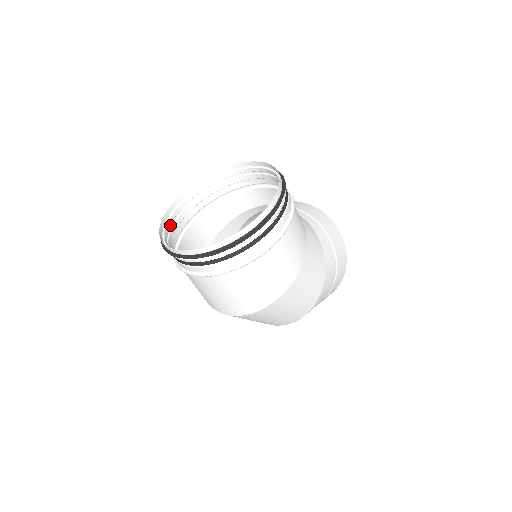
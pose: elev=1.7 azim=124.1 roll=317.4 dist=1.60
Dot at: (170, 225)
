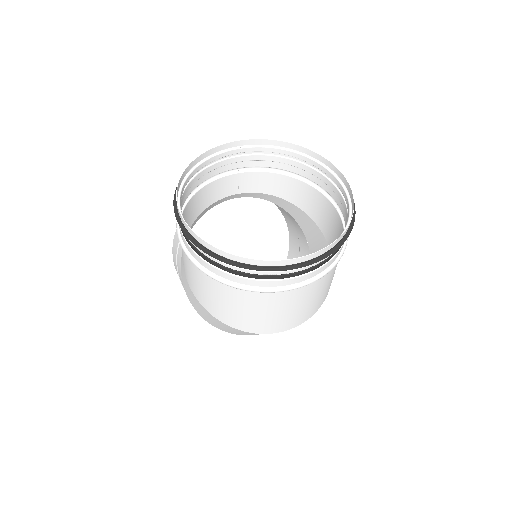
Dot at: occluded
